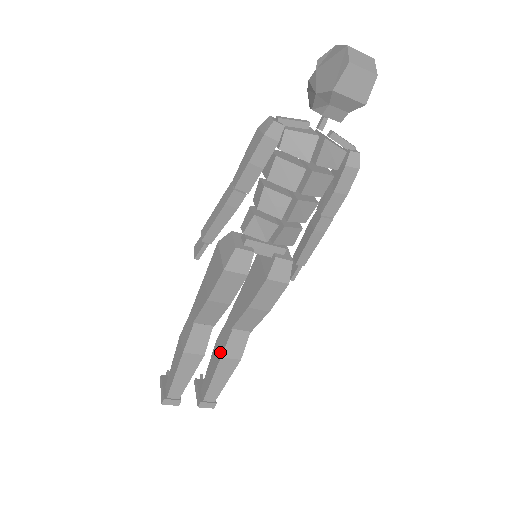
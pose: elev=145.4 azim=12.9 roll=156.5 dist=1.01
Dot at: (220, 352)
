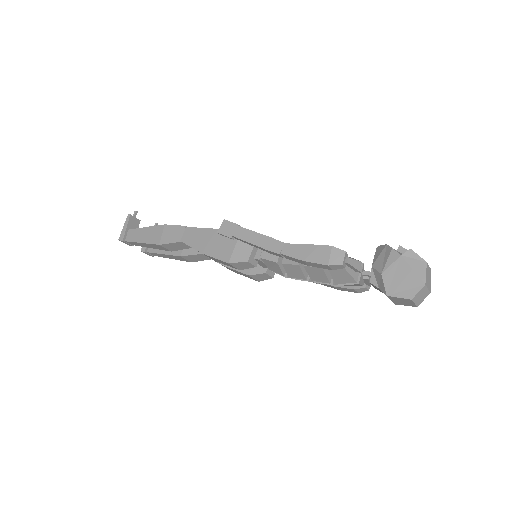
Dot at: (182, 252)
